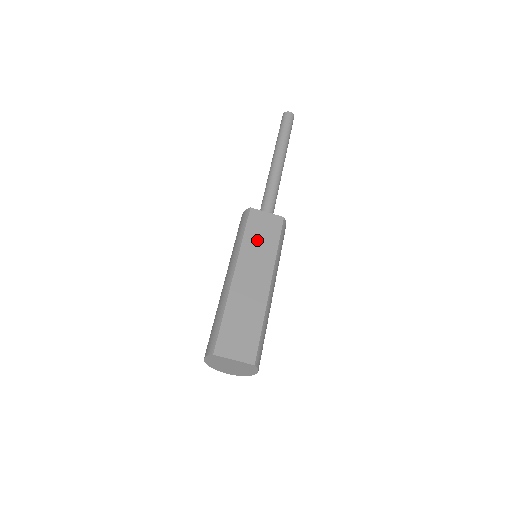
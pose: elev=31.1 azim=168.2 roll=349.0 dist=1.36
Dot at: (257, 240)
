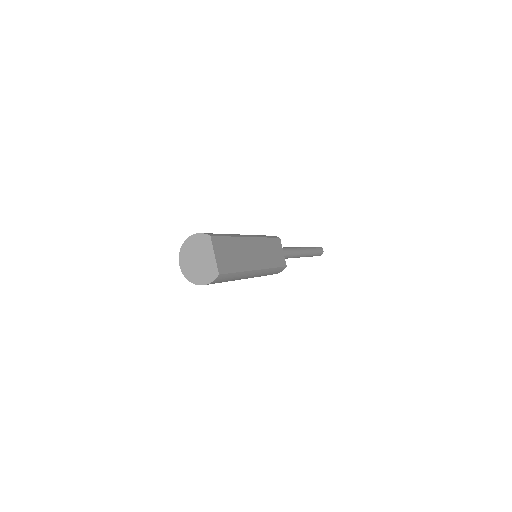
Dot at: (270, 249)
